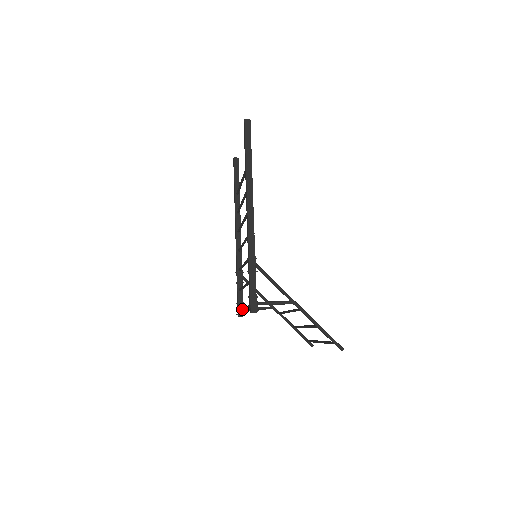
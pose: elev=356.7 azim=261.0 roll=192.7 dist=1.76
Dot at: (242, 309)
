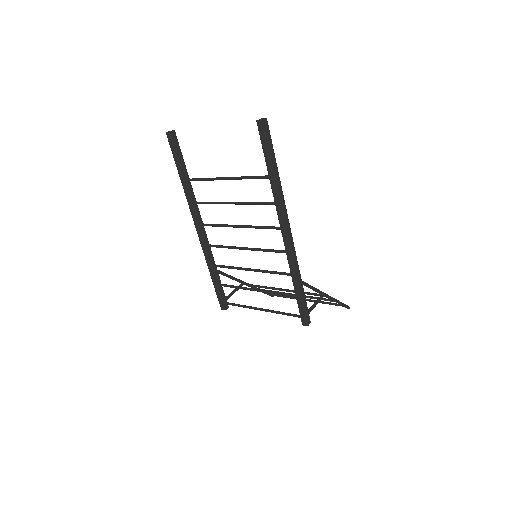
Dot at: occluded
